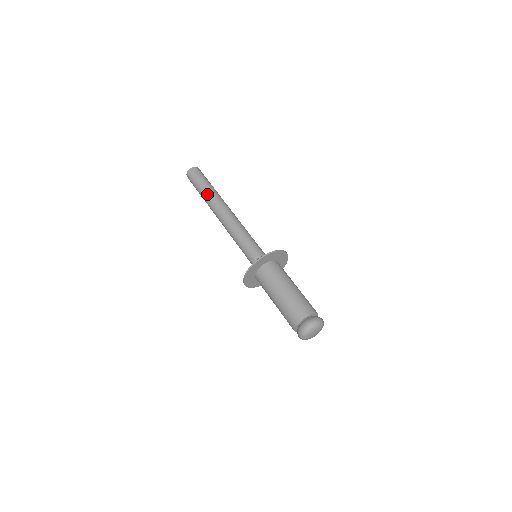
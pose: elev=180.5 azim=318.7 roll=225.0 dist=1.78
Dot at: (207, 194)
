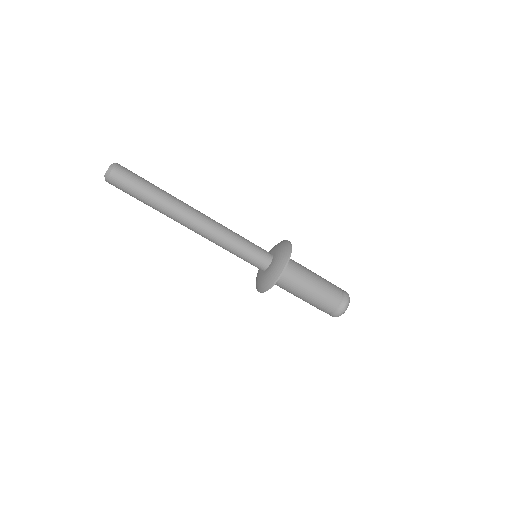
Dot at: (163, 199)
